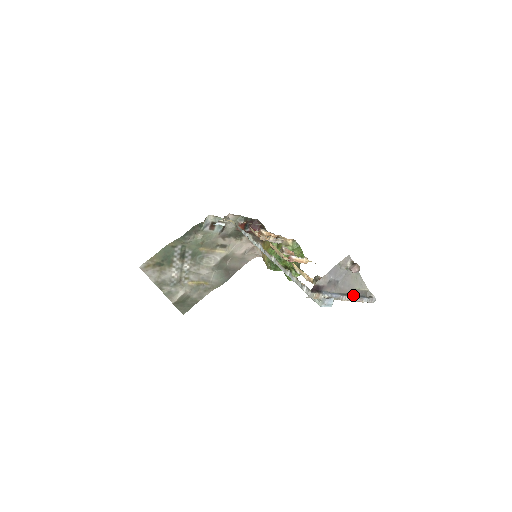
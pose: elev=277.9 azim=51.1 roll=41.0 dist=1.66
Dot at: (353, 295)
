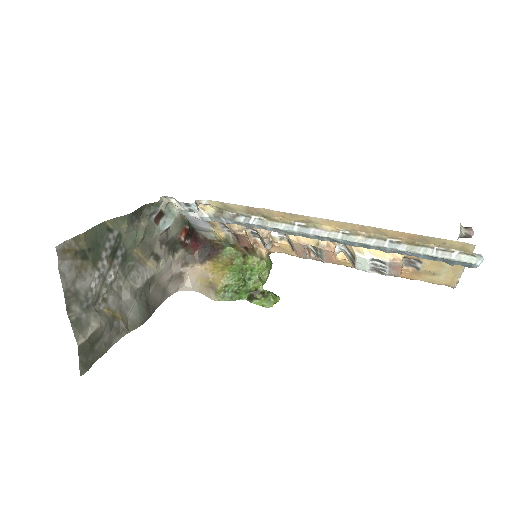
Dot at: occluded
